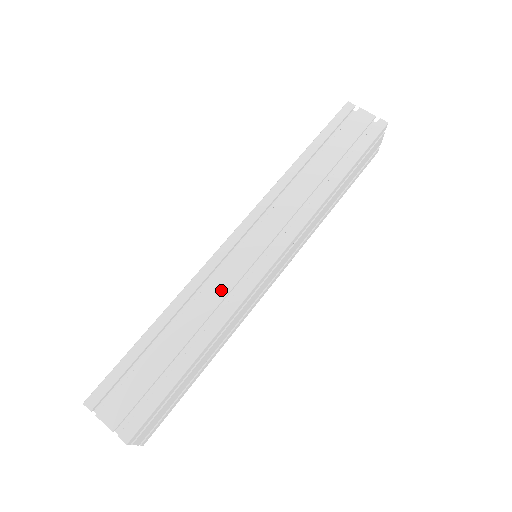
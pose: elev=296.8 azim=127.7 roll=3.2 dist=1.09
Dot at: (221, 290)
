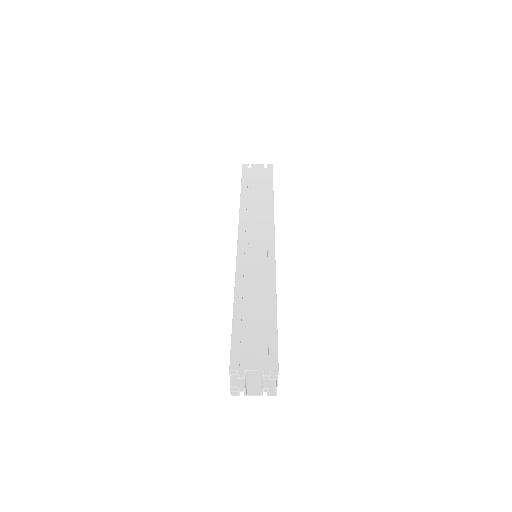
Dot at: (258, 271)
